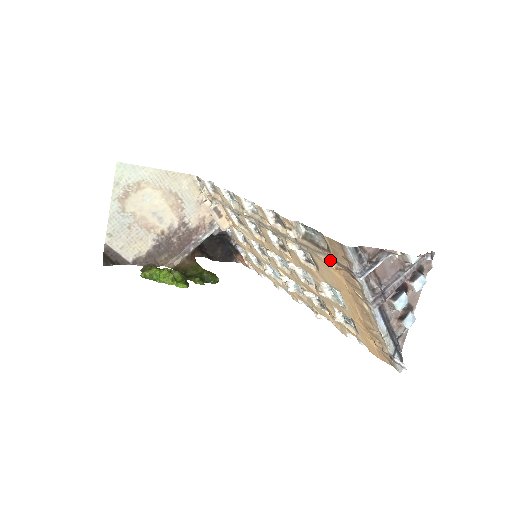
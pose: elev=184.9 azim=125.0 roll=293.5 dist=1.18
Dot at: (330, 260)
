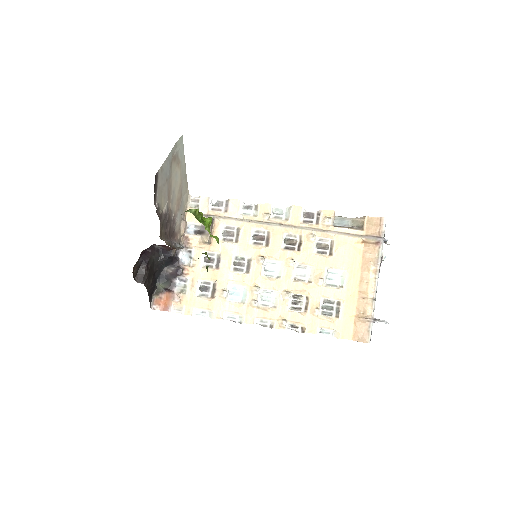
Dot at: (359, 237)
